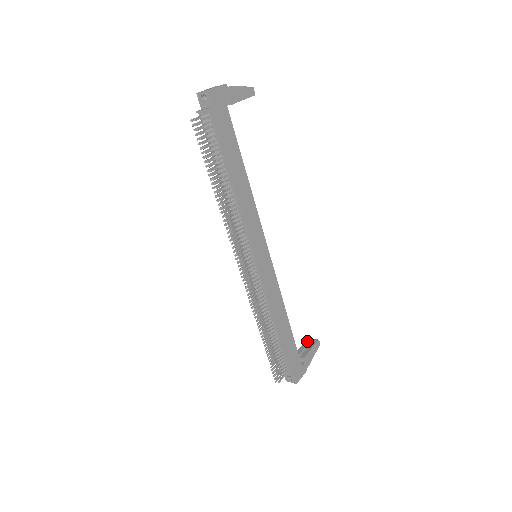
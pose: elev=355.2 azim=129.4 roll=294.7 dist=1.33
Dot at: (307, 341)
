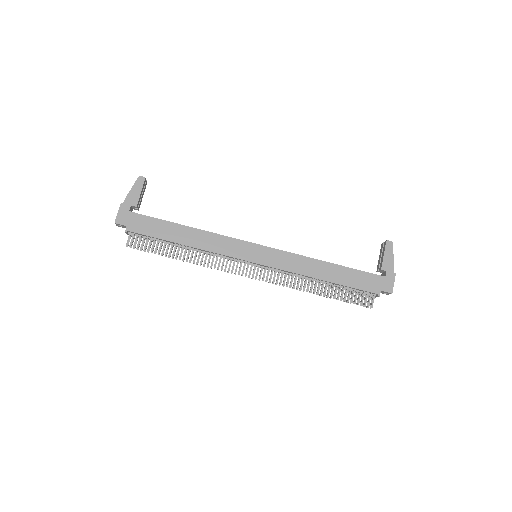
Dot at: (381, 248)
